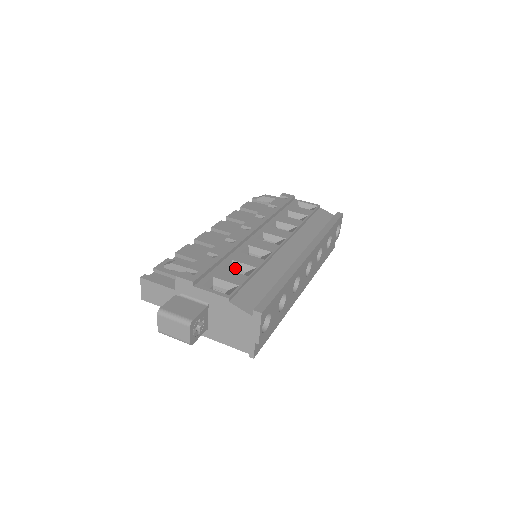
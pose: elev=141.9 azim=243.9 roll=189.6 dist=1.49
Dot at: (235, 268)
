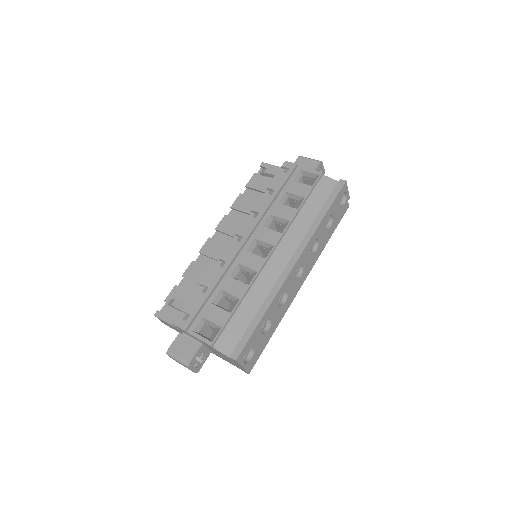
Dot at: (225, 296)
